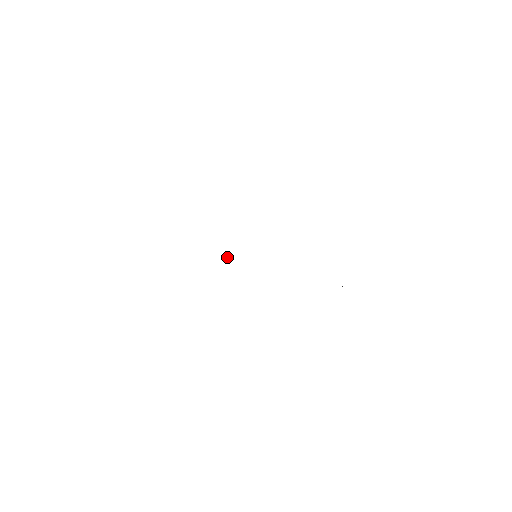
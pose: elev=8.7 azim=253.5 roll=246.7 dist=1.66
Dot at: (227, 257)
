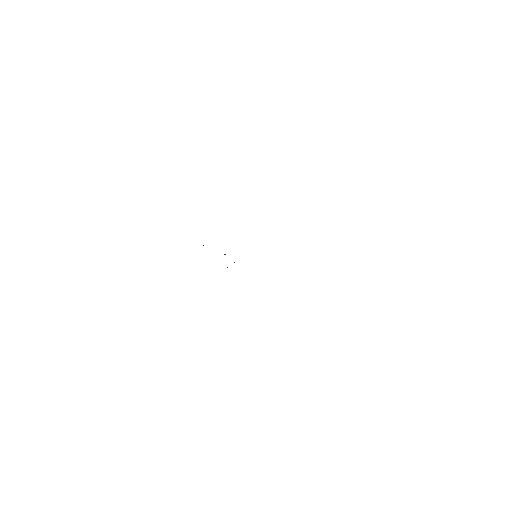
Dot at: occluded
